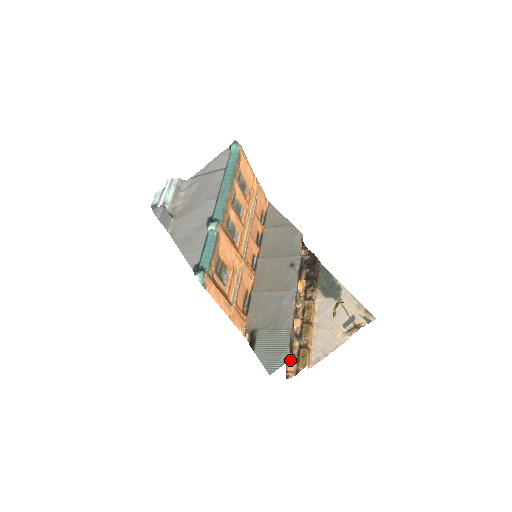
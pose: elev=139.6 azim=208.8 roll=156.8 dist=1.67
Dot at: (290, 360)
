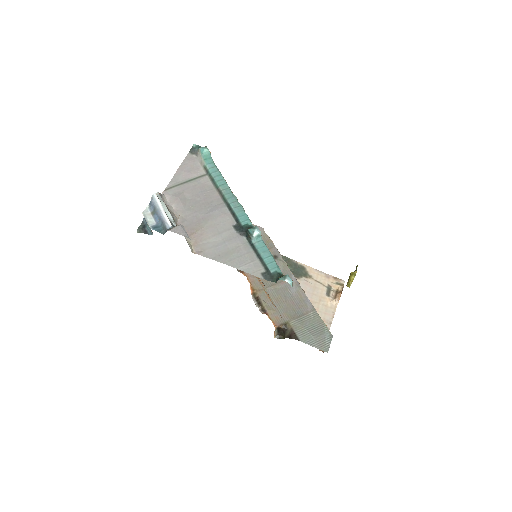
Dot at: occluded
